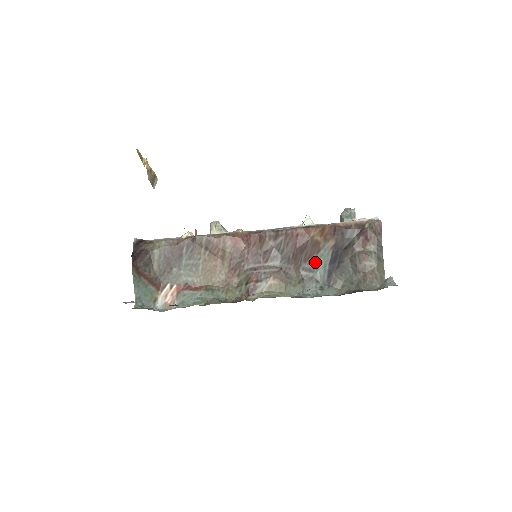
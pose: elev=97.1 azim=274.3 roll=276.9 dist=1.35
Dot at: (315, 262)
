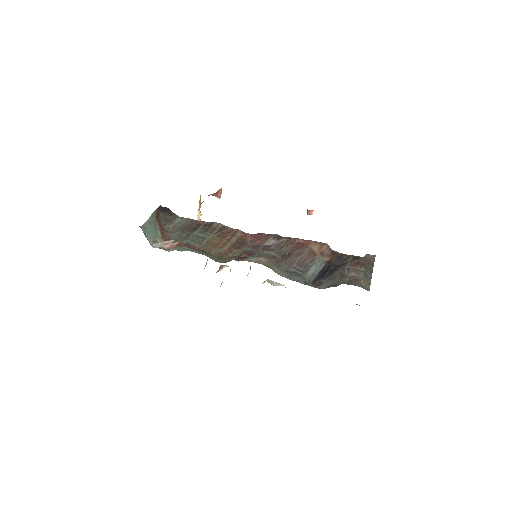
Dot at: (307, 267)
